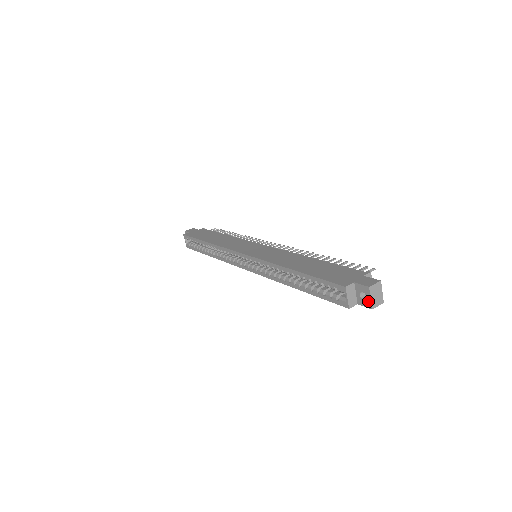
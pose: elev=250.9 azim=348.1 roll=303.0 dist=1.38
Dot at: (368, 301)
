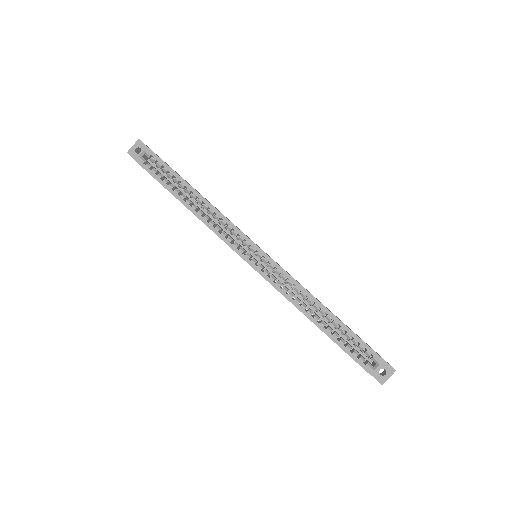
Dot at: (385, 378)
